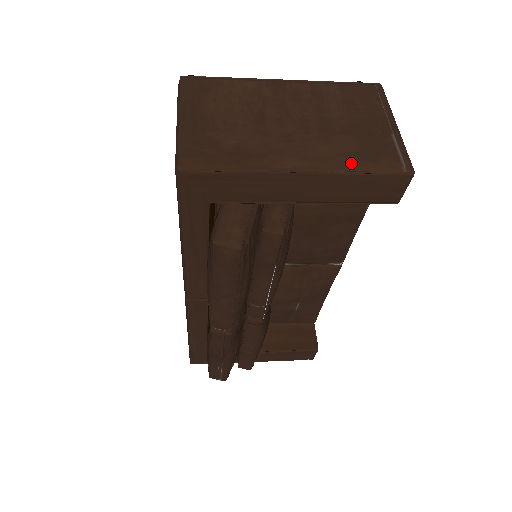
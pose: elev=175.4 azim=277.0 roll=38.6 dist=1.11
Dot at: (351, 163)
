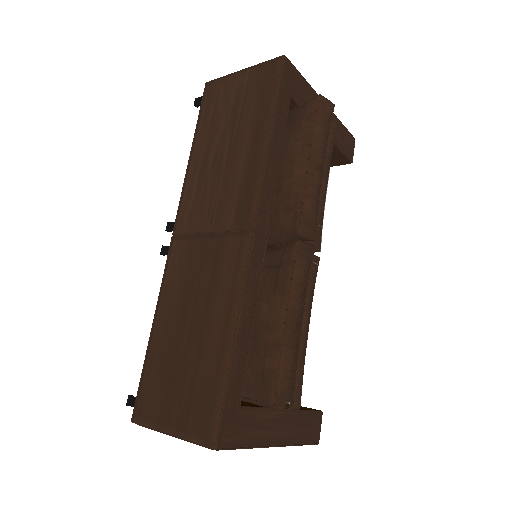
Dot at: occluded
